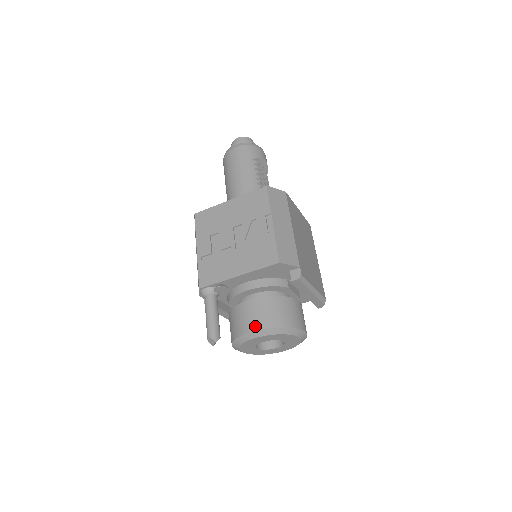
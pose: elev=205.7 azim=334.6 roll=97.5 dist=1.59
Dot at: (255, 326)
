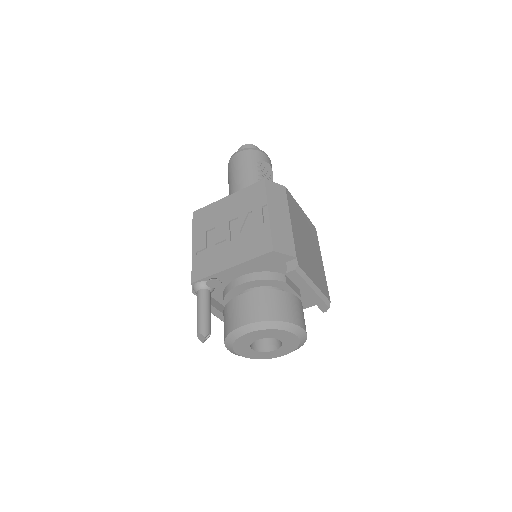
Dot at: (247, 319)
